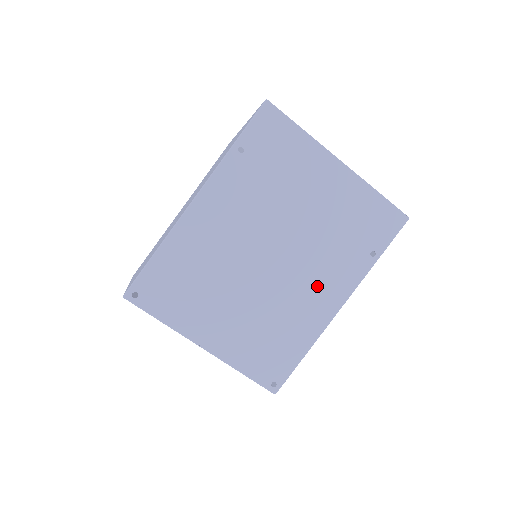
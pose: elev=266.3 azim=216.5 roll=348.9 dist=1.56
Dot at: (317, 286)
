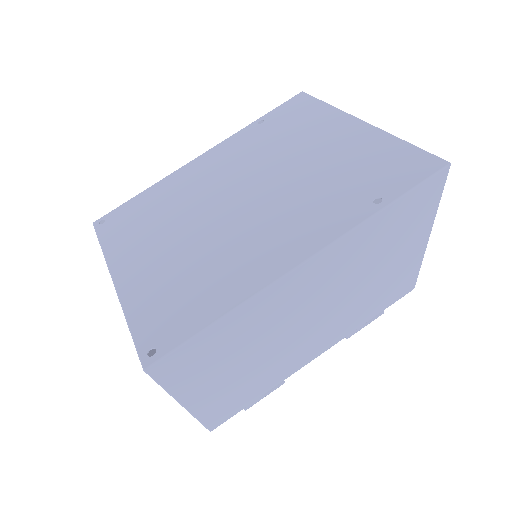
Dot at: (280, 232)
